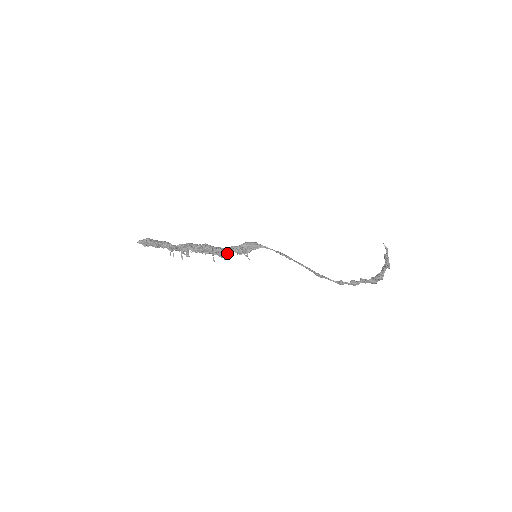
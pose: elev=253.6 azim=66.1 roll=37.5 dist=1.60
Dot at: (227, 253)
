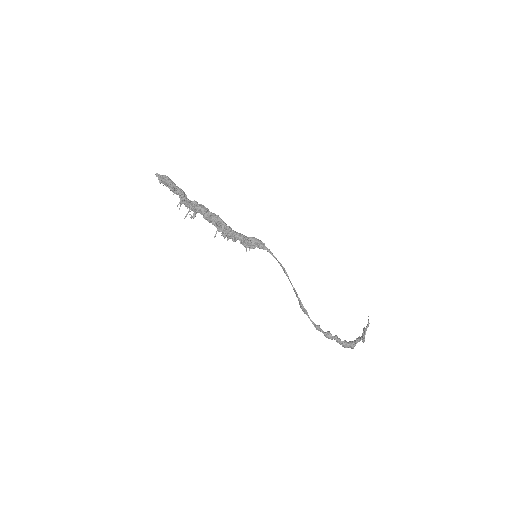
Dot at: (234, 235)
